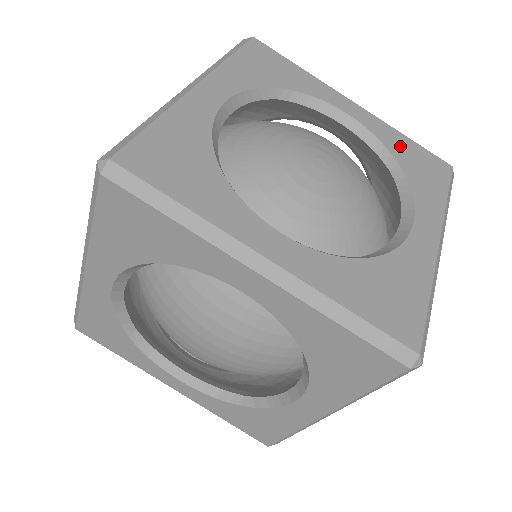
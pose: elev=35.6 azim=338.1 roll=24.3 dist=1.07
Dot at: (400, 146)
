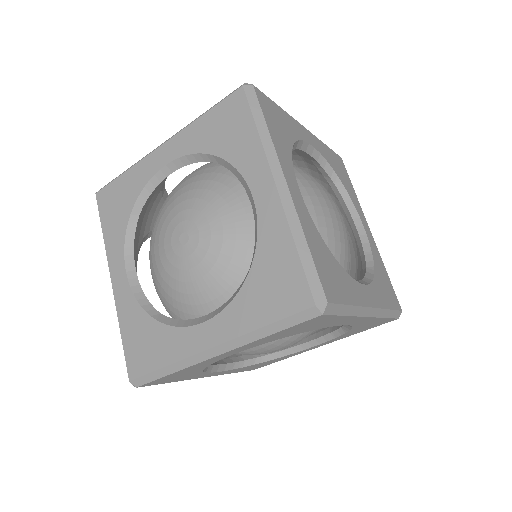
Dot at: (205, 135)
